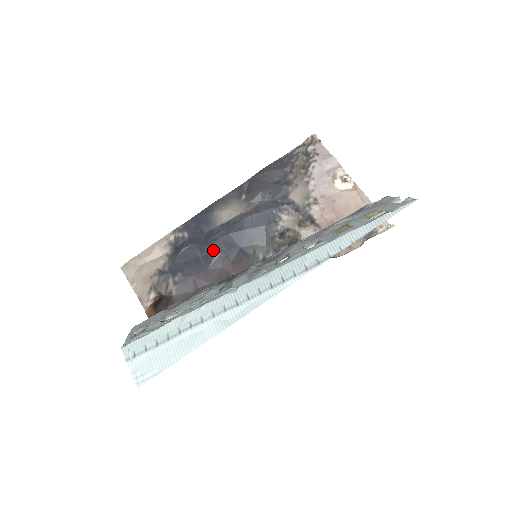
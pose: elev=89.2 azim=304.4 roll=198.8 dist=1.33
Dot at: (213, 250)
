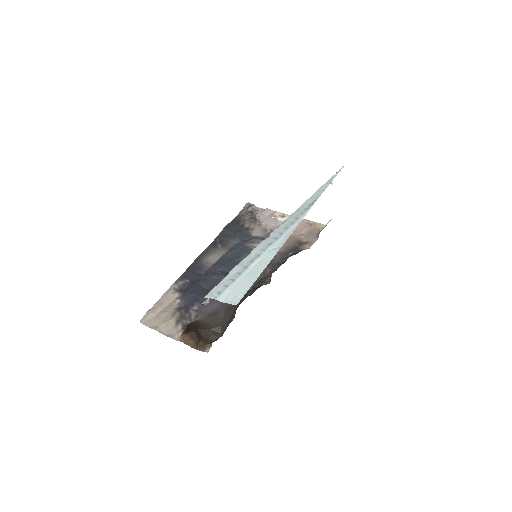
Dot at: (215, 280)
